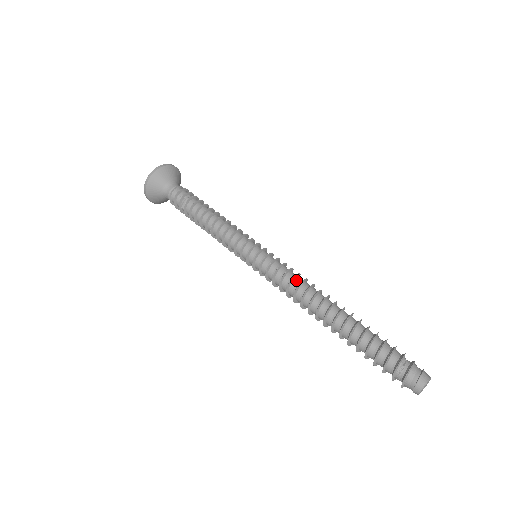
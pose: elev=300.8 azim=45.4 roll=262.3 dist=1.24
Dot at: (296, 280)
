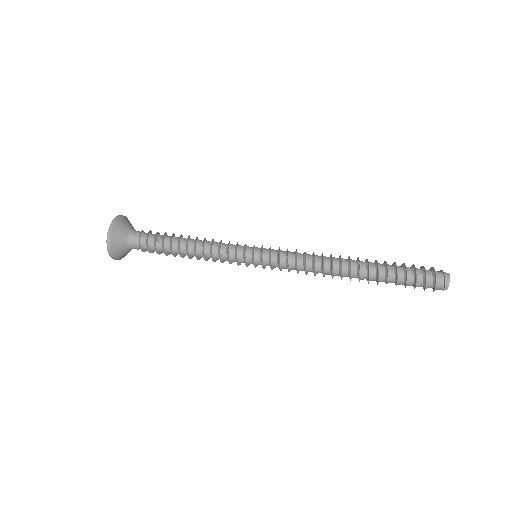
Dot at: (307, 254)
